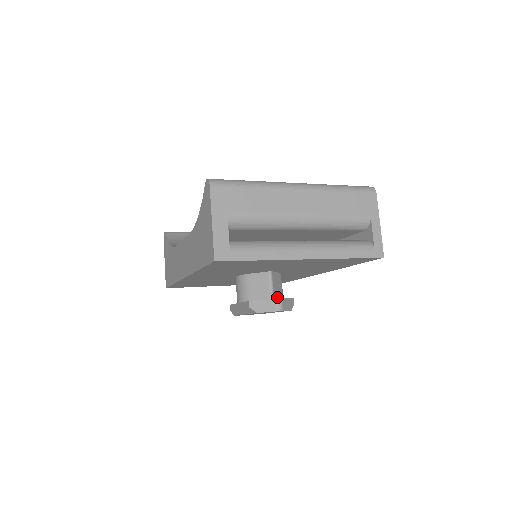
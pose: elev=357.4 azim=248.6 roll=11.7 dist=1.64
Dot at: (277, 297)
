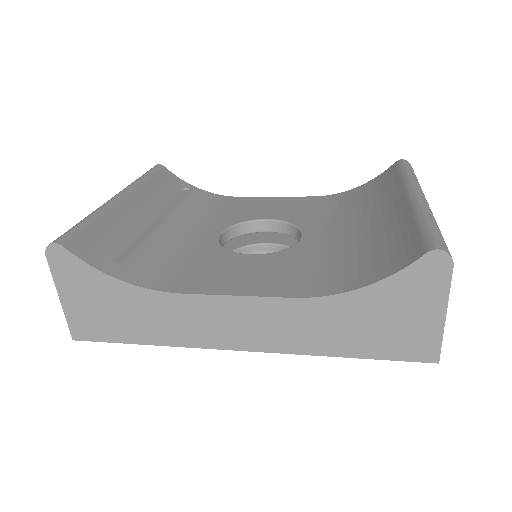
Dot at: occluded
